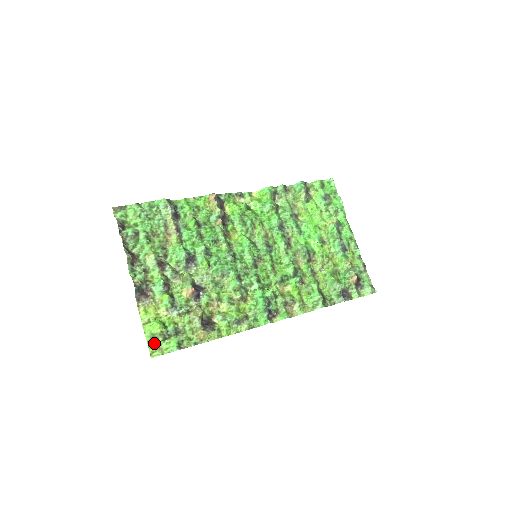
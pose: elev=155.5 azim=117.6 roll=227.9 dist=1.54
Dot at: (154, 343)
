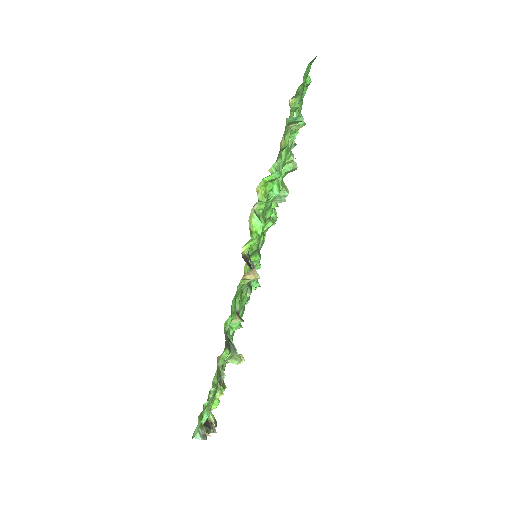
Dot at: occluded
